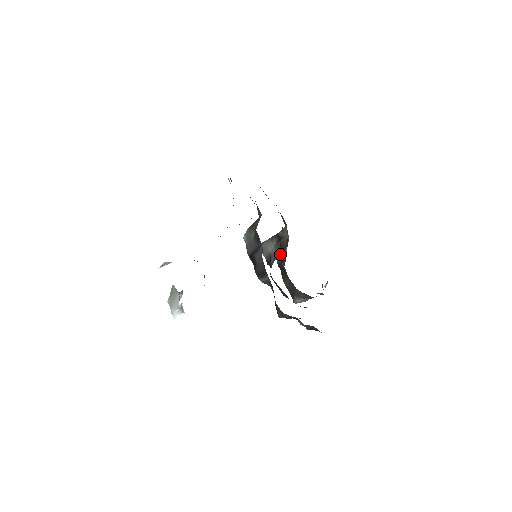
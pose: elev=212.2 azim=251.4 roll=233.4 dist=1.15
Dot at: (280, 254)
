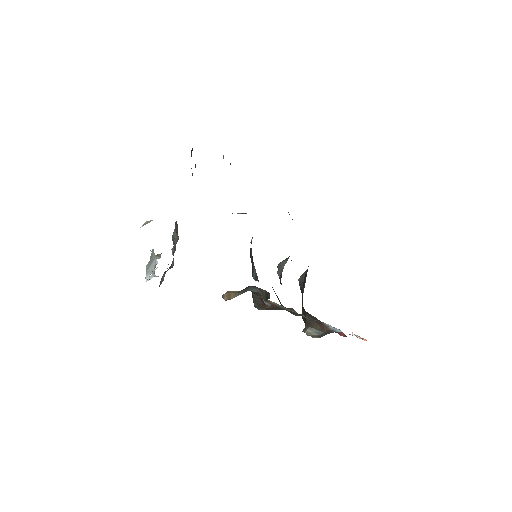
Dot at: (303, 285)
